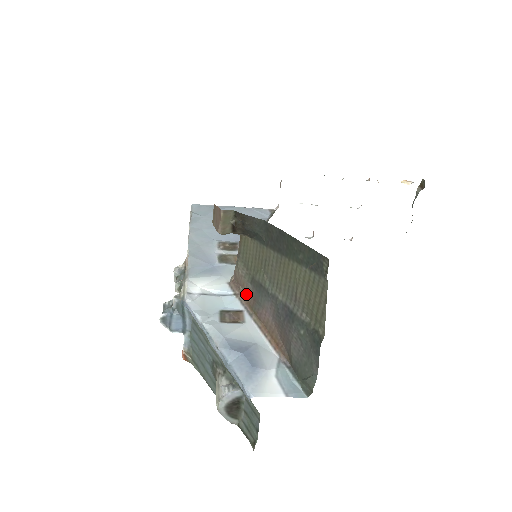
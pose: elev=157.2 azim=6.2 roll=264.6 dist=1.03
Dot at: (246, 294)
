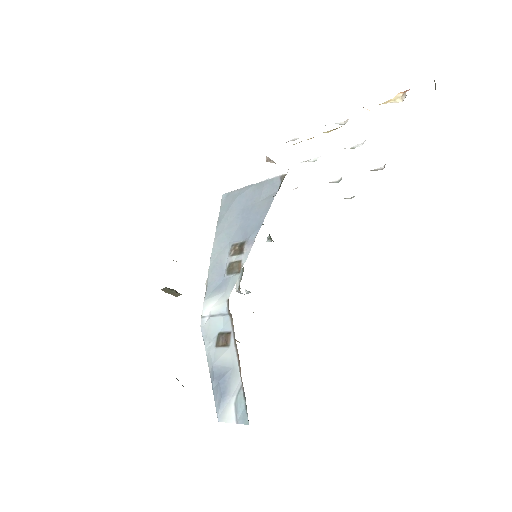
Dot at: (231, 317)
